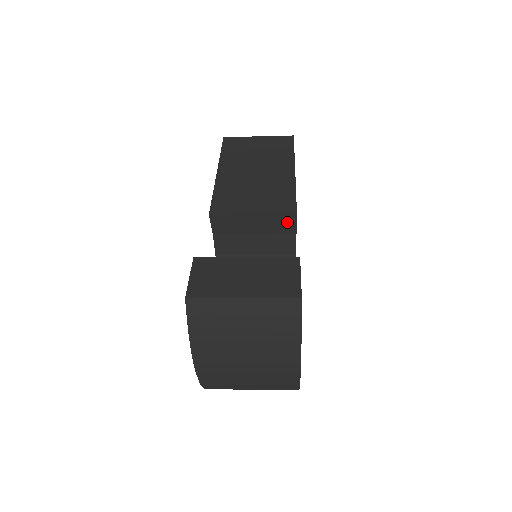
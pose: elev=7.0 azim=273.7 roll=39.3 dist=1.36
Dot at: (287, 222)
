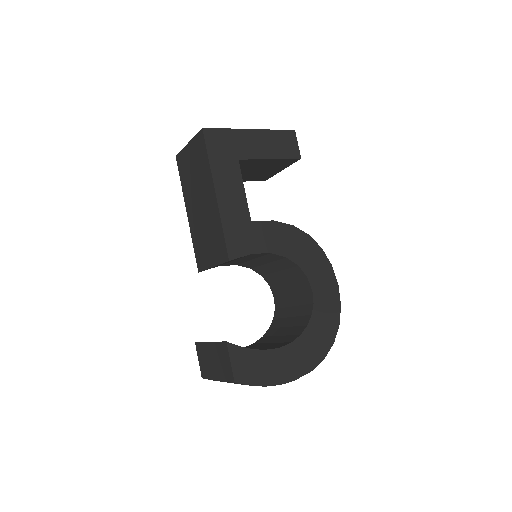
Dot at: (234, 259)
